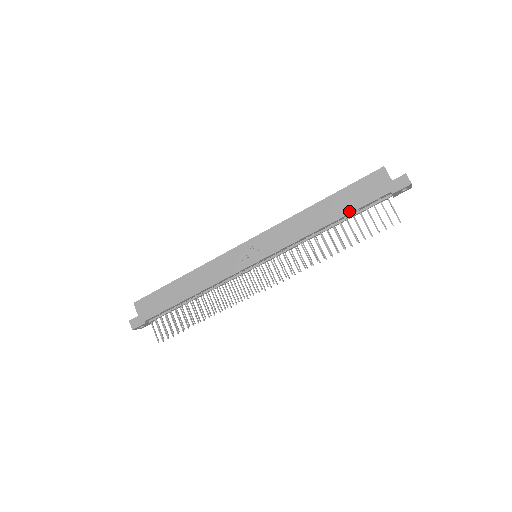
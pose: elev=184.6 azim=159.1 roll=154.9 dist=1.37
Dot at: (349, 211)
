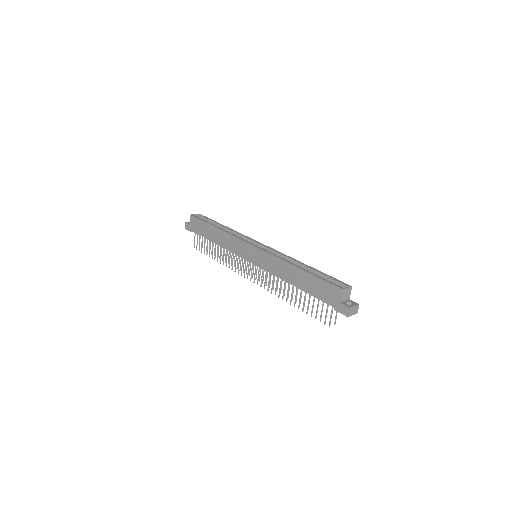
Dot at: (308, 291)
